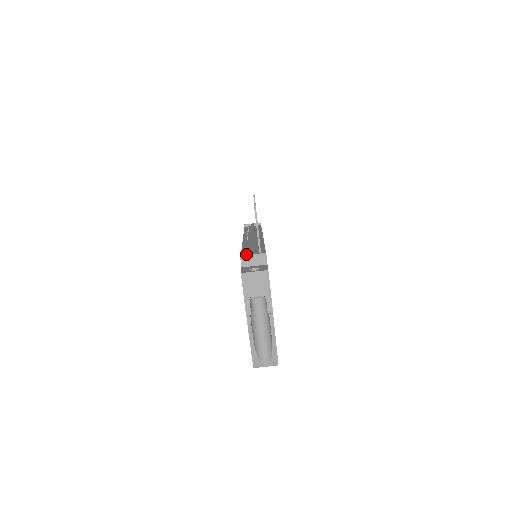
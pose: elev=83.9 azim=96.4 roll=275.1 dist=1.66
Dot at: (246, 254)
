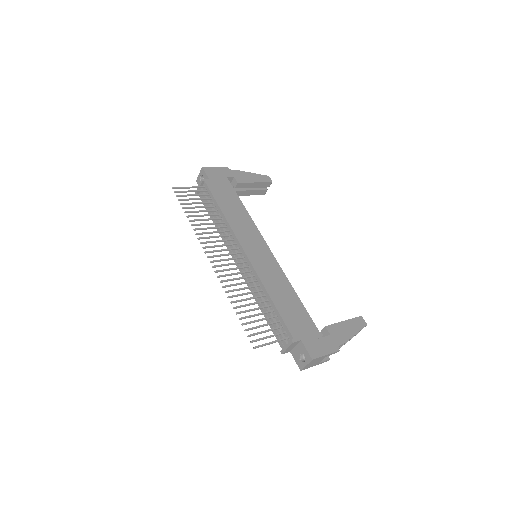
Dot at: (283, 350)
